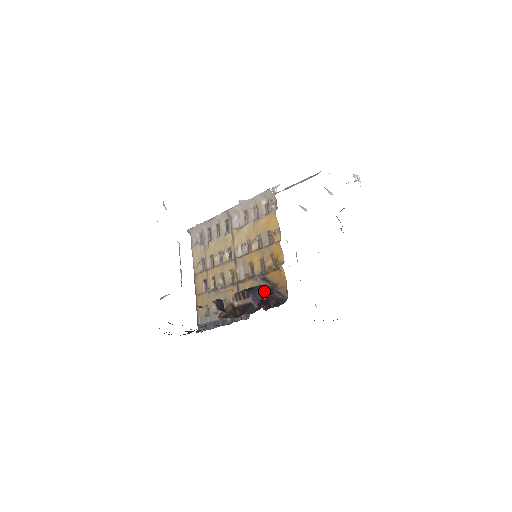
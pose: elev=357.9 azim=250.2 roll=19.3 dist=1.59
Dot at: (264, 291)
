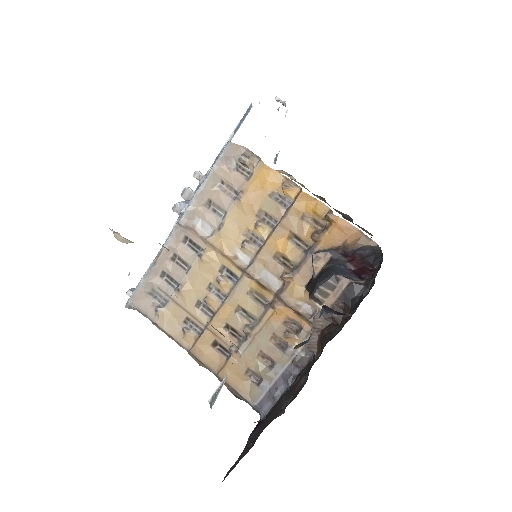
Dot at: (343, 261)
